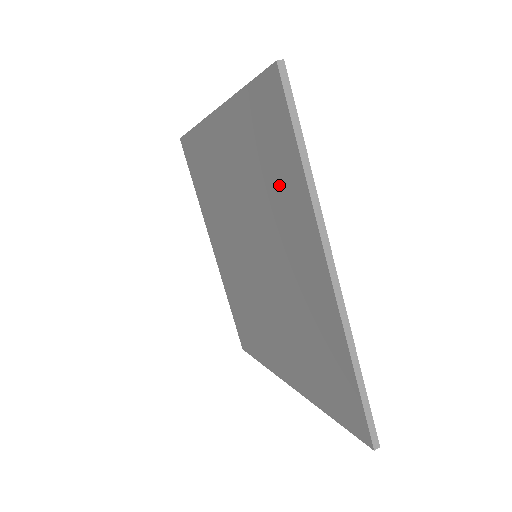
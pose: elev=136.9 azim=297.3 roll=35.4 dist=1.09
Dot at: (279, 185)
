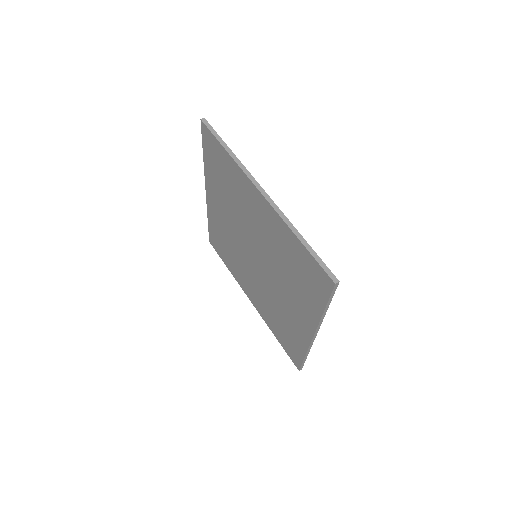
Dot at: (301, 288)
